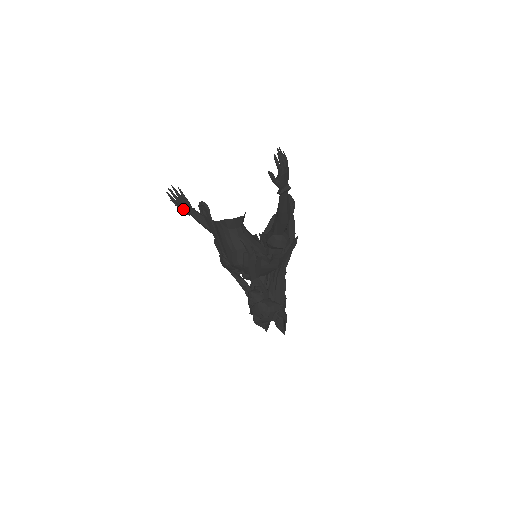
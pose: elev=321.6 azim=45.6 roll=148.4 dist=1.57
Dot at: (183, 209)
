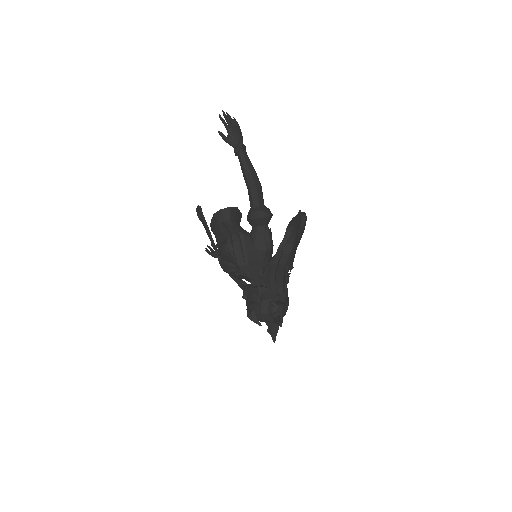
Dot at: (215, 256)
